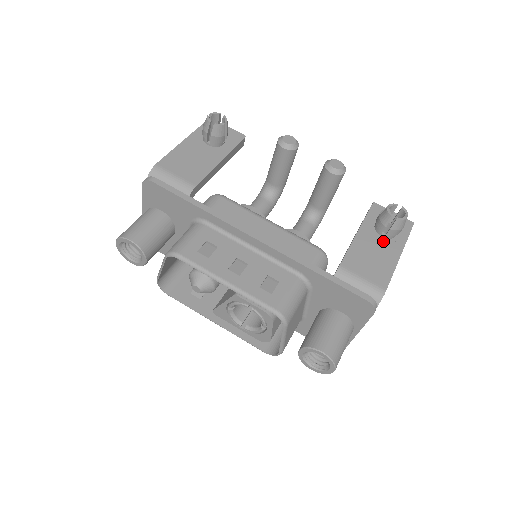
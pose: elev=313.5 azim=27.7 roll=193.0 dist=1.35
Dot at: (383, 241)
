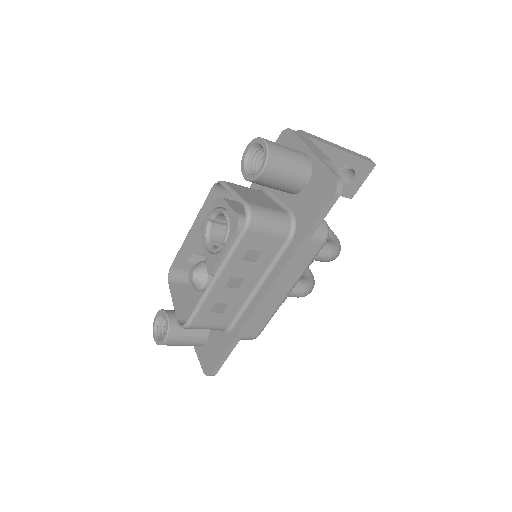
Dot at: occluded
